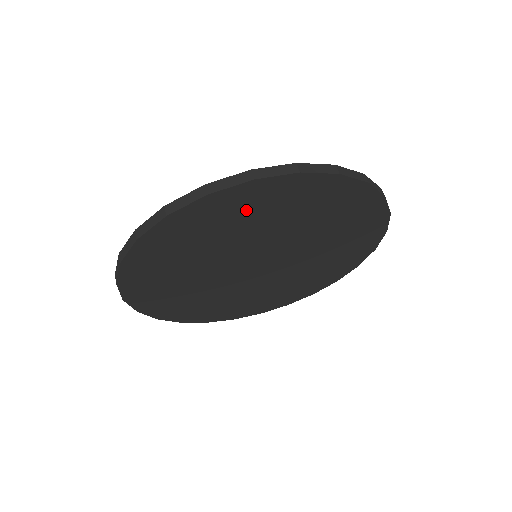
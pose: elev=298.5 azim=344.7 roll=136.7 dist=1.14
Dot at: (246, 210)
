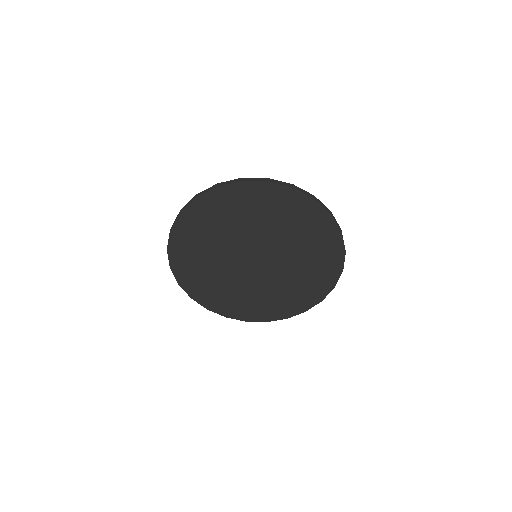
Dot at: (223, 210)
